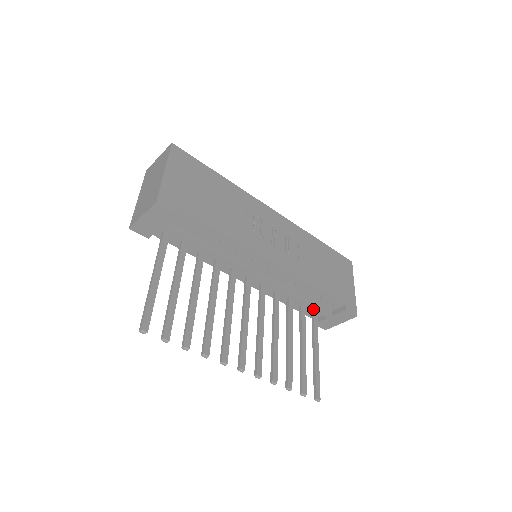
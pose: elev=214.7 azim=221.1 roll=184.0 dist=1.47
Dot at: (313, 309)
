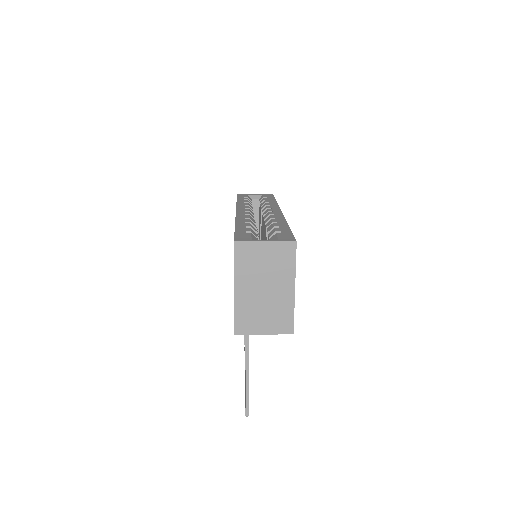
Dot at: occluded
